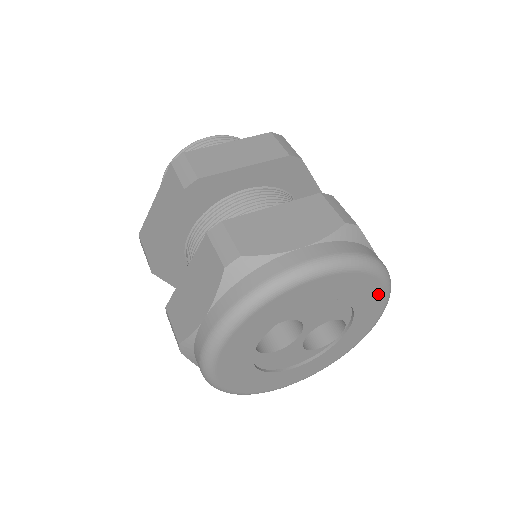
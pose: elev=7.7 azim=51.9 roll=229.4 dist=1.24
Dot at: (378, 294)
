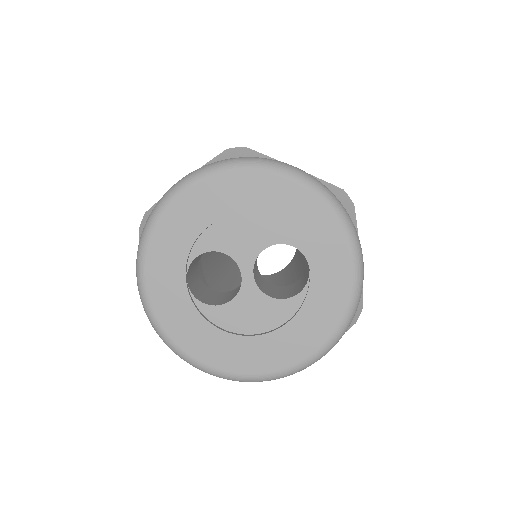
Dot at: (298, 195)
